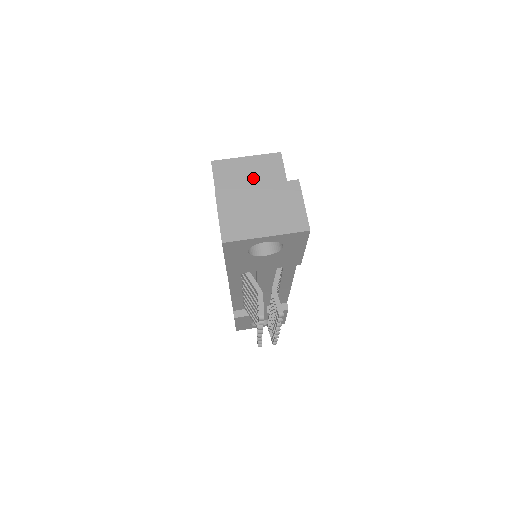
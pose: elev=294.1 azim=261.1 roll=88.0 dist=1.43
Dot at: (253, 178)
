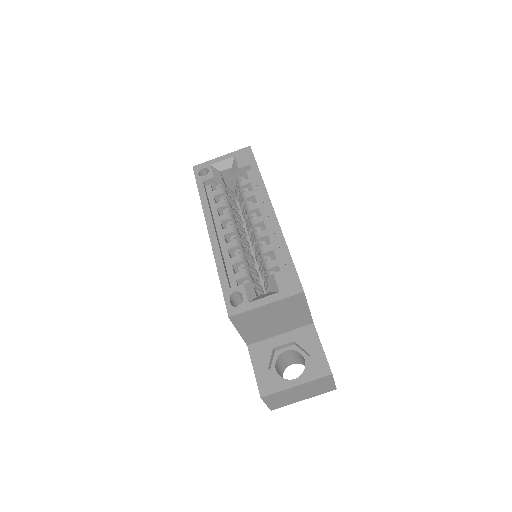
Dot at: (275, 316)
